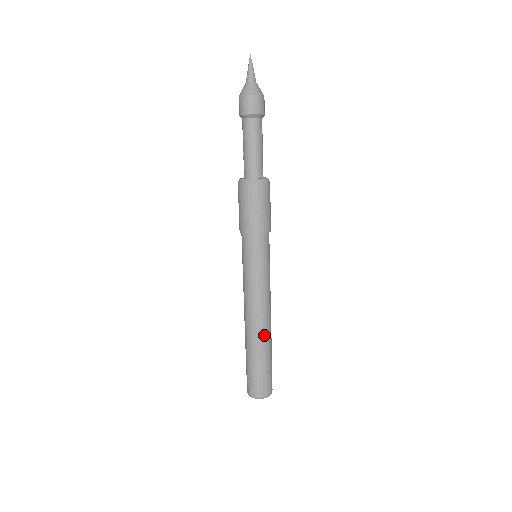
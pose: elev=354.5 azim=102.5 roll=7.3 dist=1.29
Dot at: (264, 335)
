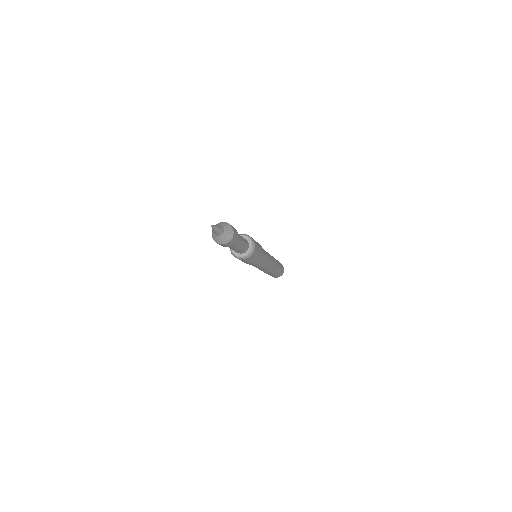
Dot at: (271, 272)
